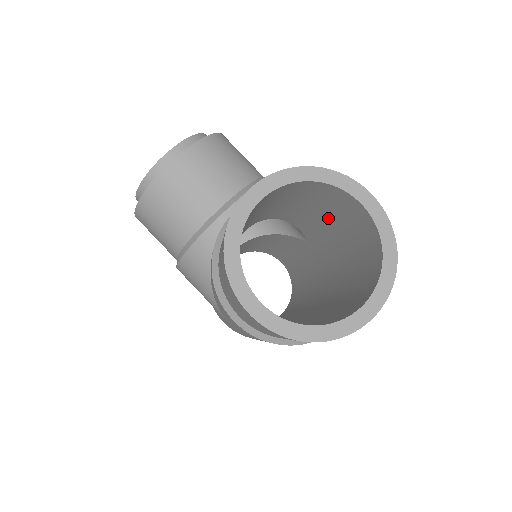
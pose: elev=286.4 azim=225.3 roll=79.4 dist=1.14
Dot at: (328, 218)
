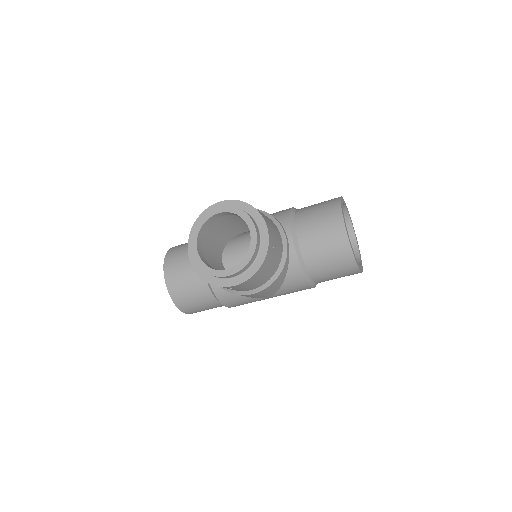
Dot at: occluded
